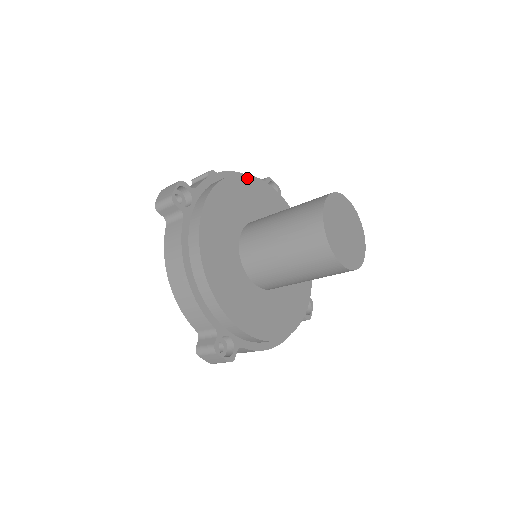
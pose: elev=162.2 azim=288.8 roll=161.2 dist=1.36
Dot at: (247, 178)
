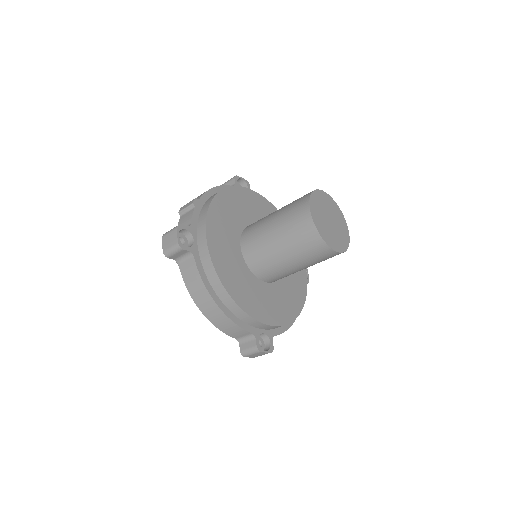
Dot at: (225, 192)
